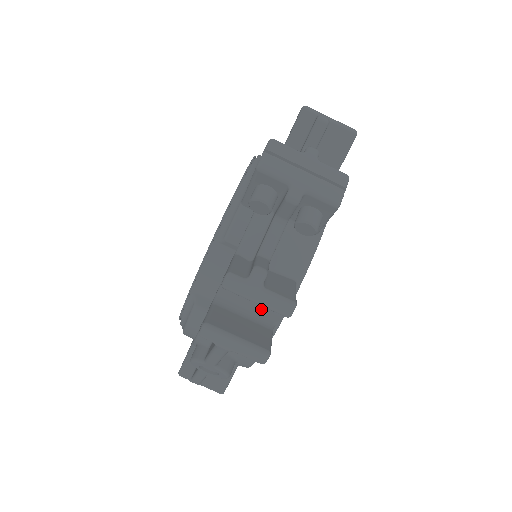
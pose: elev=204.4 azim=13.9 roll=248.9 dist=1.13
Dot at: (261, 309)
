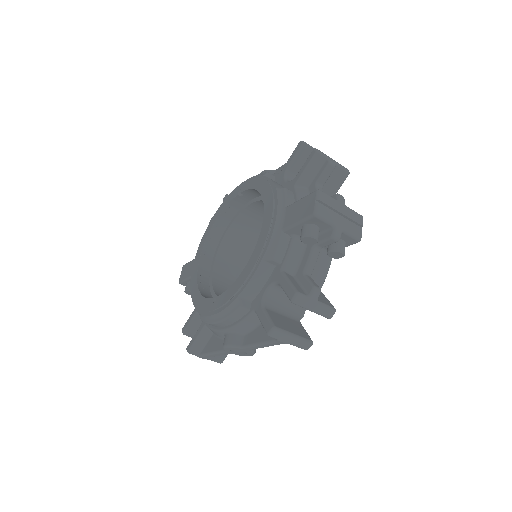
Dot at: (291, 308)
